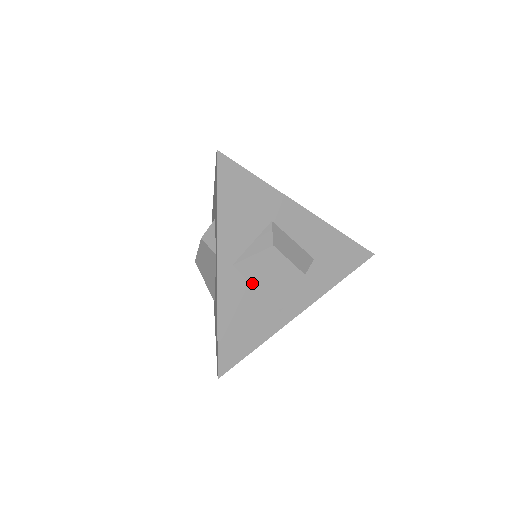
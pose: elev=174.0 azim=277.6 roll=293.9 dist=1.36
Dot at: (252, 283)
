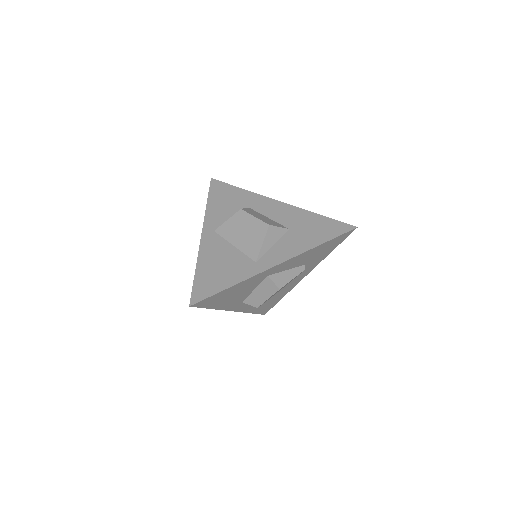
Dot at: (230, 242)
